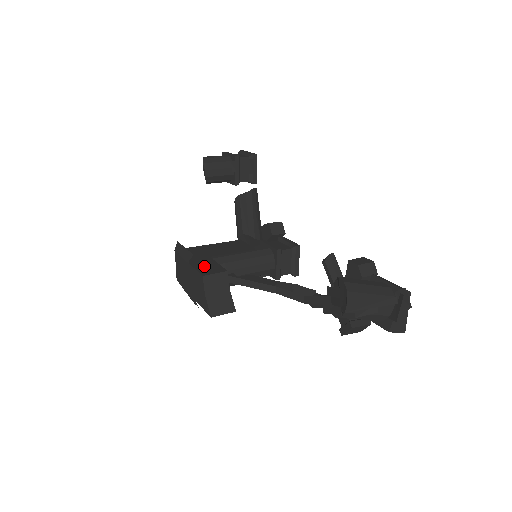
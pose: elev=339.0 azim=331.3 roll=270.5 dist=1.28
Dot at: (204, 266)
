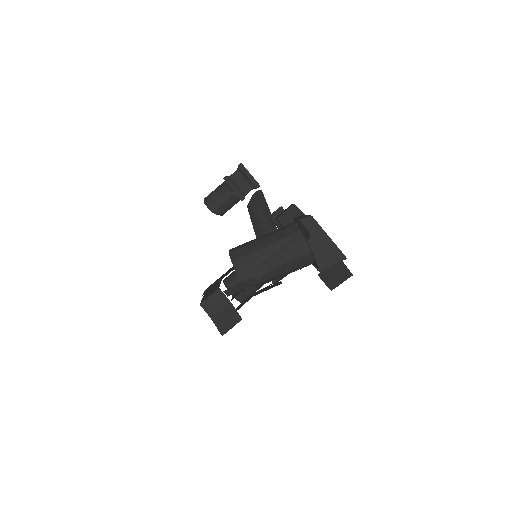
Dot at: (209, 293)
